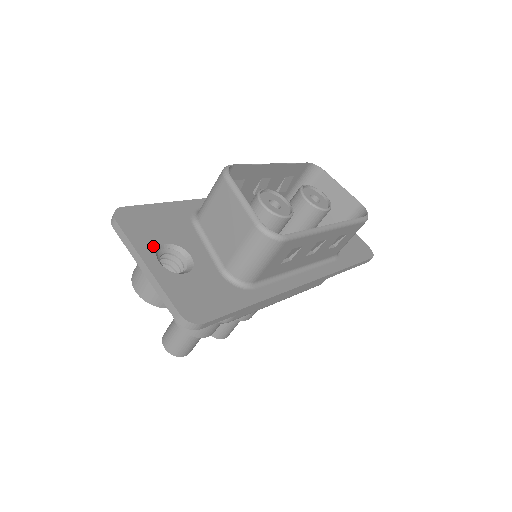
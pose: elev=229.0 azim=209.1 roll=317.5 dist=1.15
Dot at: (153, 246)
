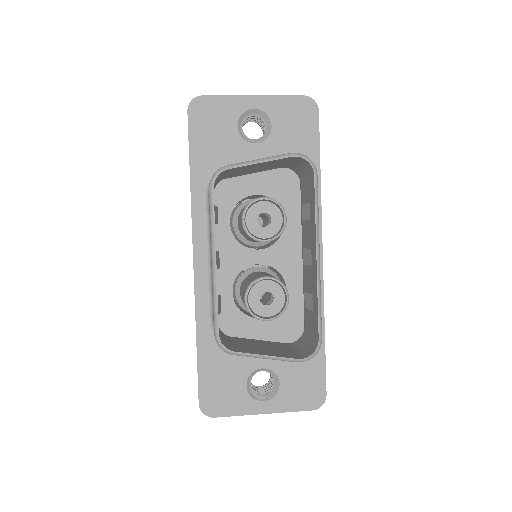
Dot at: (247, 398)
